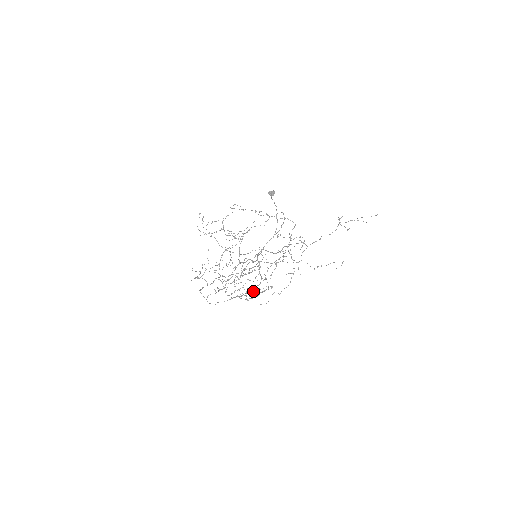
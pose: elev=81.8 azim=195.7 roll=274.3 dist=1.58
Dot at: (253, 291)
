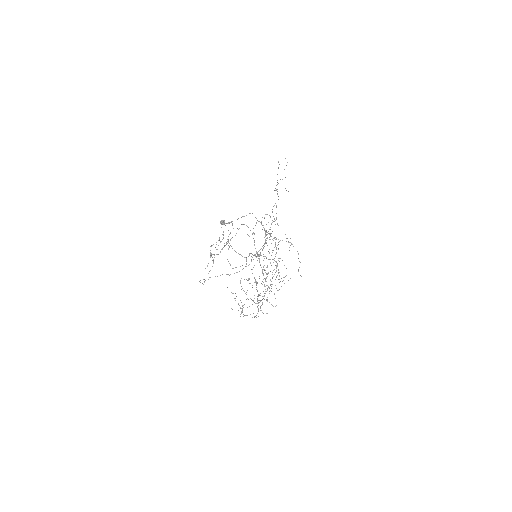
Dot at: (283, 280)
